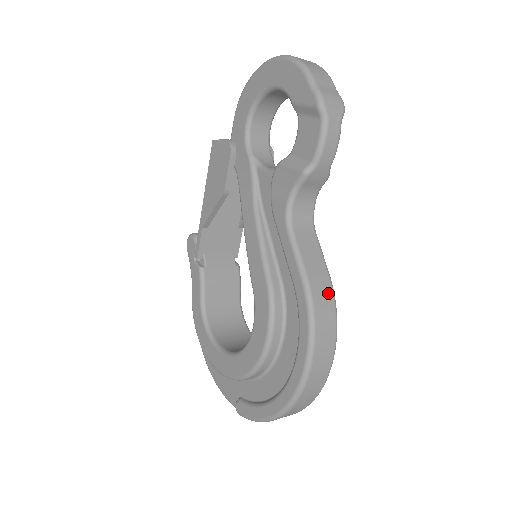
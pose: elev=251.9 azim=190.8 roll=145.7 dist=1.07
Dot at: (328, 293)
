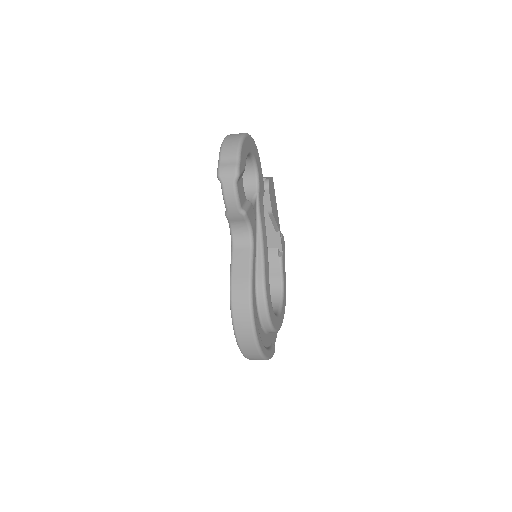
Dot at: (245, 289)
